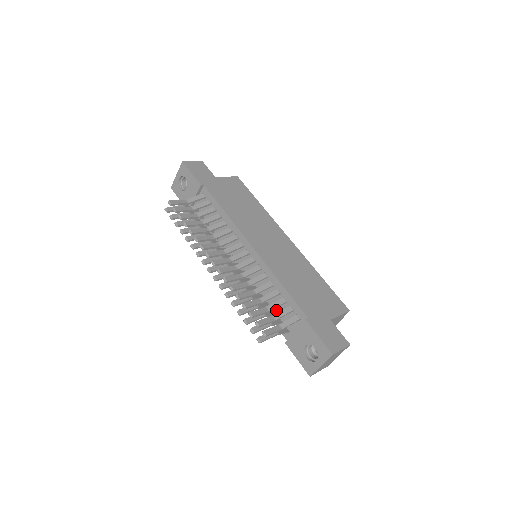
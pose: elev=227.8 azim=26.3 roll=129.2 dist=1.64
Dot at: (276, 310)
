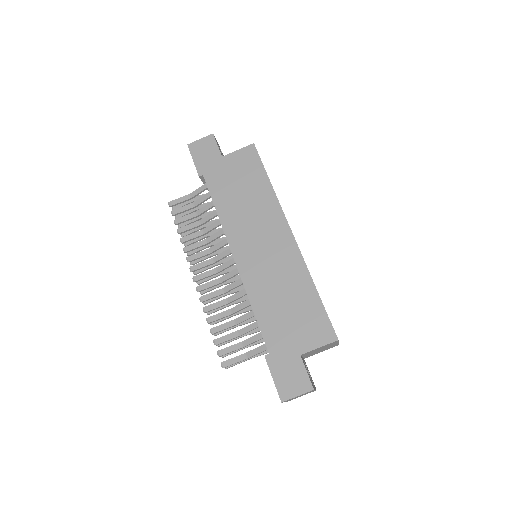
Dot at: occluded
